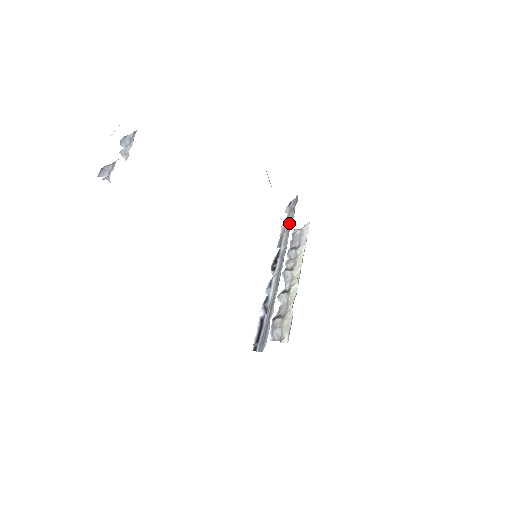
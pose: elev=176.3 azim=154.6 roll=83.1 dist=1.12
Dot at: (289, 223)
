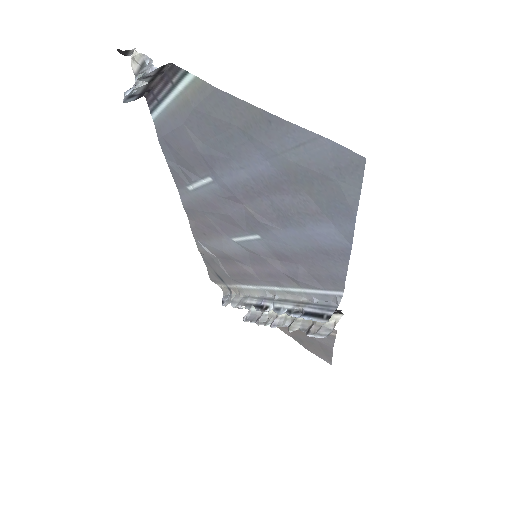
Dot at: (239, 298)
